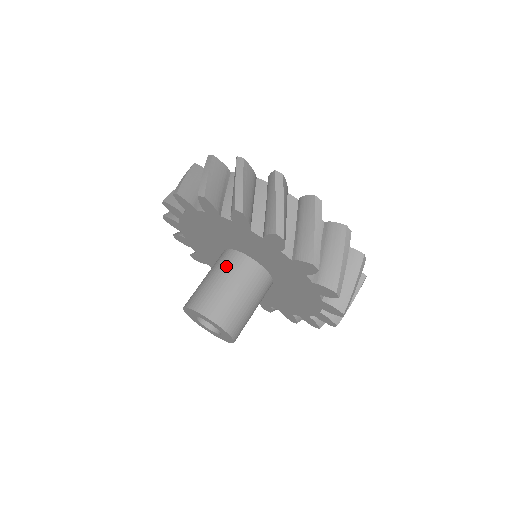
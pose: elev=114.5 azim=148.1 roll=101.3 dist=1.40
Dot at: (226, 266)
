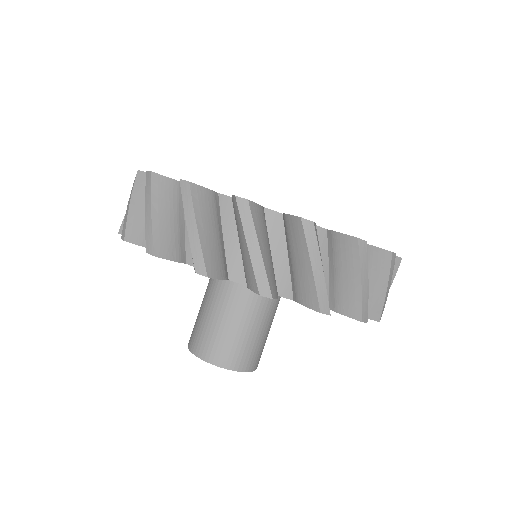
Dot at: (220, 294)
